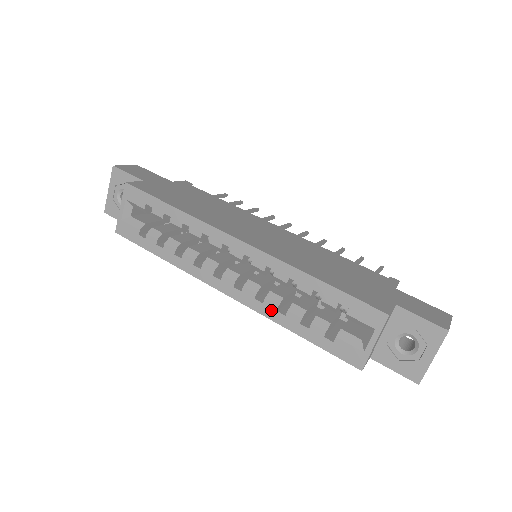
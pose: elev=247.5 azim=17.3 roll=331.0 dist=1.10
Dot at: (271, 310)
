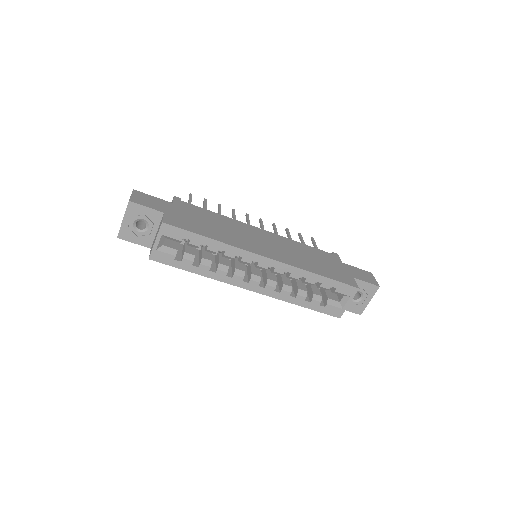
Dot at: (286, 296)
